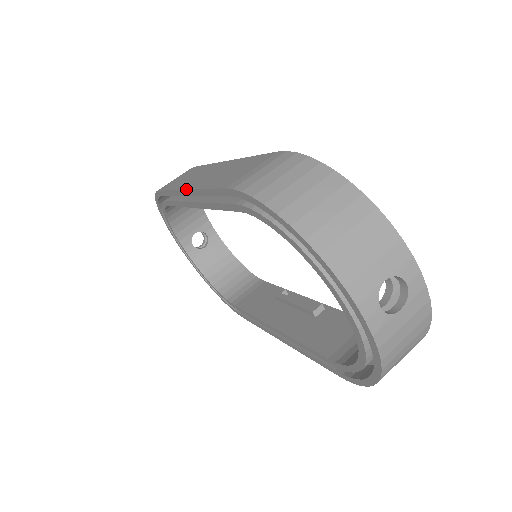
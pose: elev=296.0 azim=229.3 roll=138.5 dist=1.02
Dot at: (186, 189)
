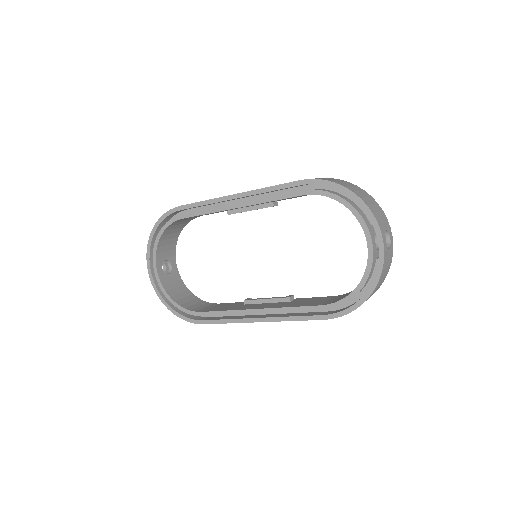
Dot at: (239, 193)
